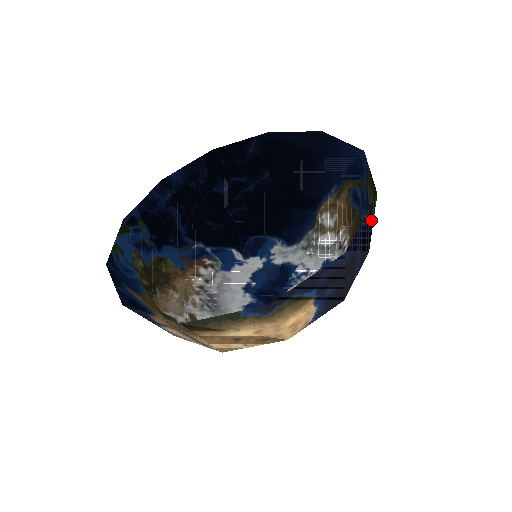
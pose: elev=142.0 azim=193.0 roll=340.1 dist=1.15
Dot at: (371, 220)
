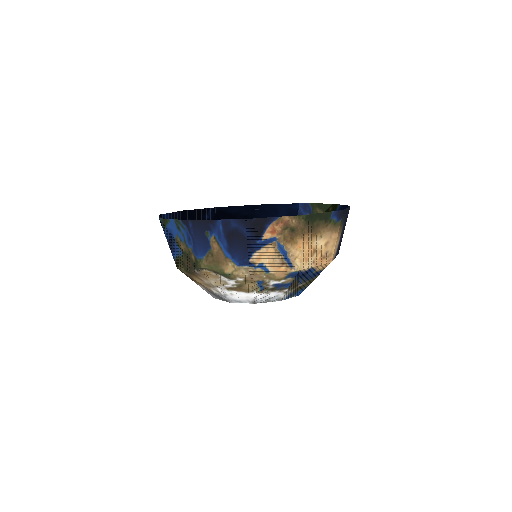
Dot at: occluded
